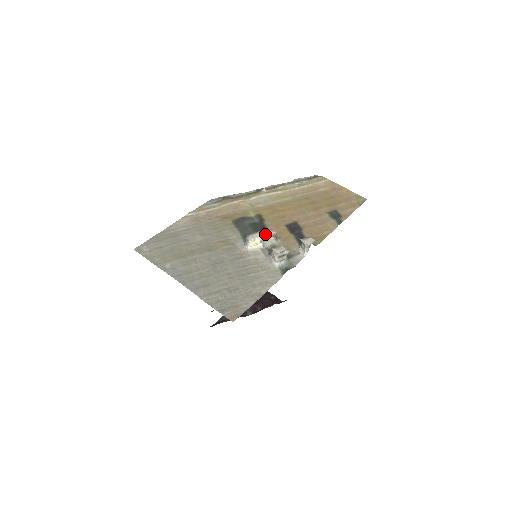
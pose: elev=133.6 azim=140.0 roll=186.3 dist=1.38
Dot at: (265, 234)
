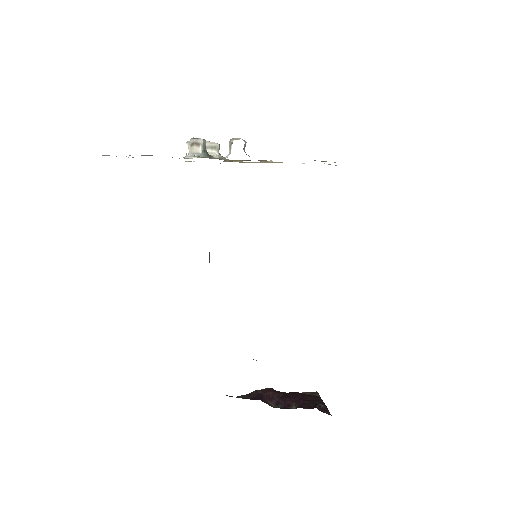
Dot at: occluded
